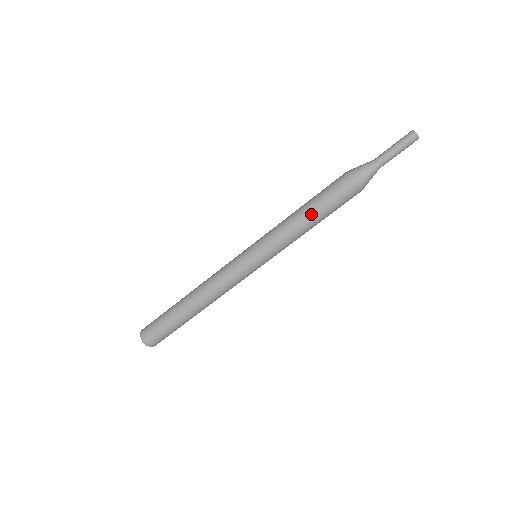
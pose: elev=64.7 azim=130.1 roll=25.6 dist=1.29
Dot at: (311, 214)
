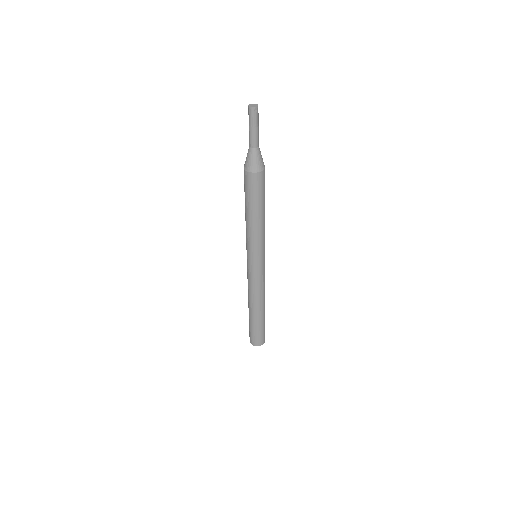
Dot at: (261, 212)
